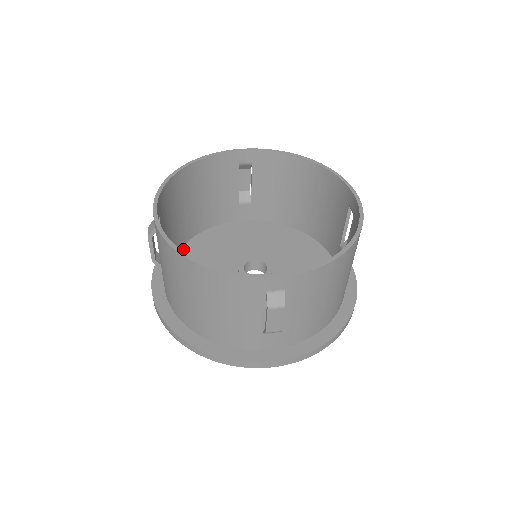
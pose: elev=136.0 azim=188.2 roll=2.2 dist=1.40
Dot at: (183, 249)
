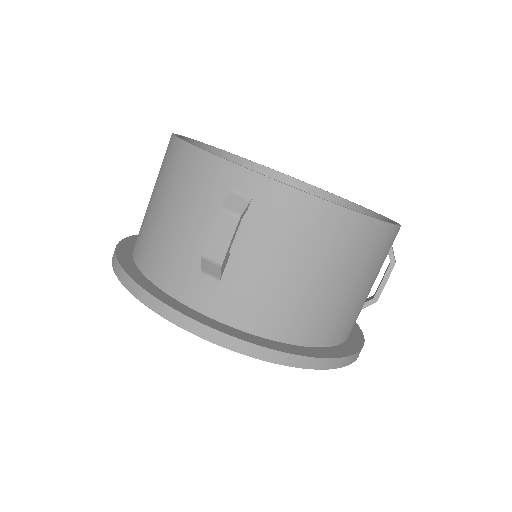
Dot at: occluded
